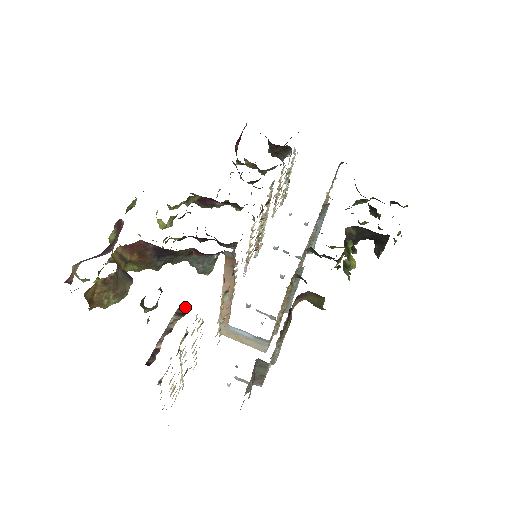
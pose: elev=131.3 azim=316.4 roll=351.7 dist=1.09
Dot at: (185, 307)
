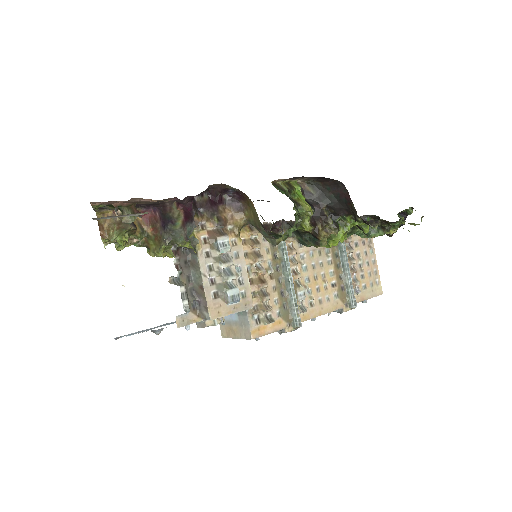
Dot at: occluded
